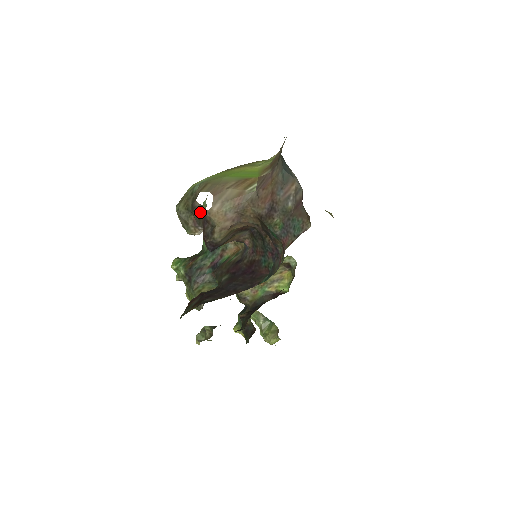
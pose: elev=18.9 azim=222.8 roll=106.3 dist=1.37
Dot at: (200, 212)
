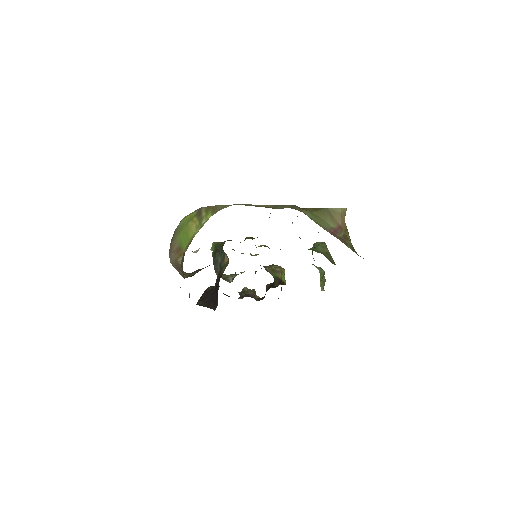
Dot at: occluded
